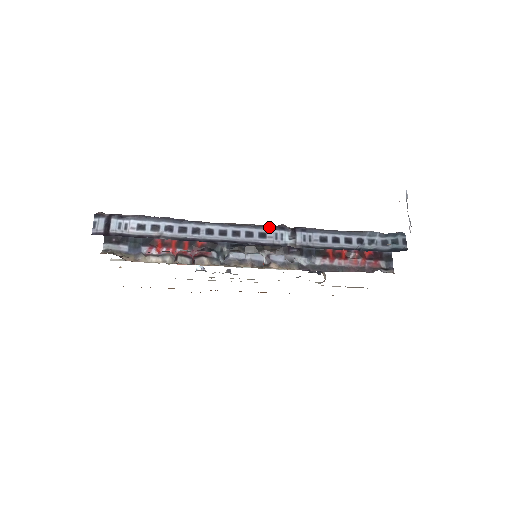
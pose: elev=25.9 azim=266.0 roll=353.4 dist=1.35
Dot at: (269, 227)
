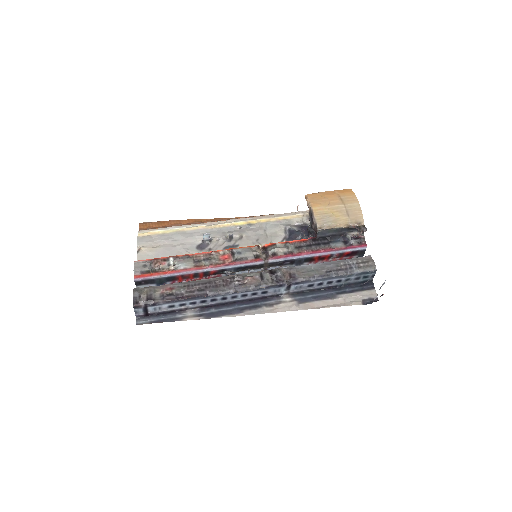
Dot at: (270, 287)
